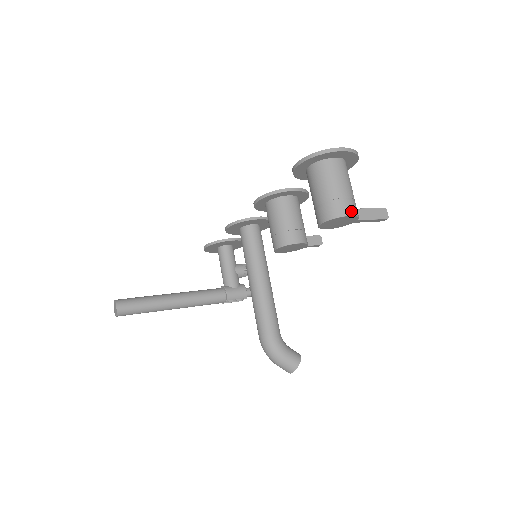
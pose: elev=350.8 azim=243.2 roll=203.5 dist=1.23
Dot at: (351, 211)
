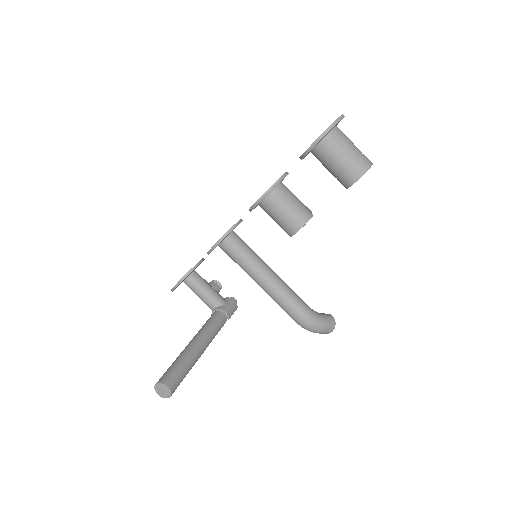
Dot at: (370, 161)
